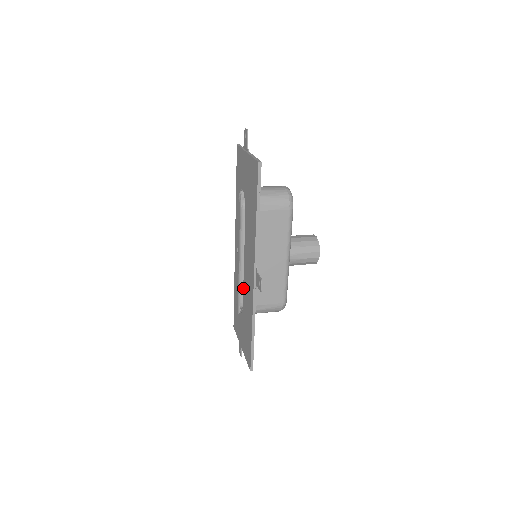
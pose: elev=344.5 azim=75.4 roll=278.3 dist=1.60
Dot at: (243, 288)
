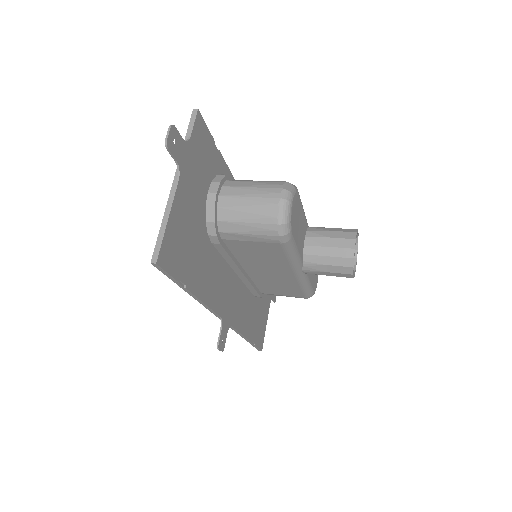
Dot at: occluded
